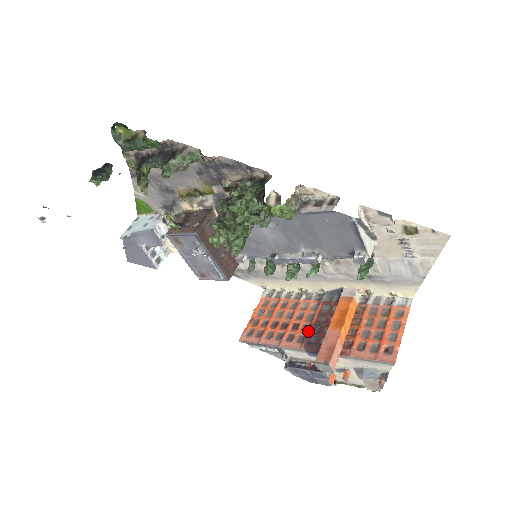
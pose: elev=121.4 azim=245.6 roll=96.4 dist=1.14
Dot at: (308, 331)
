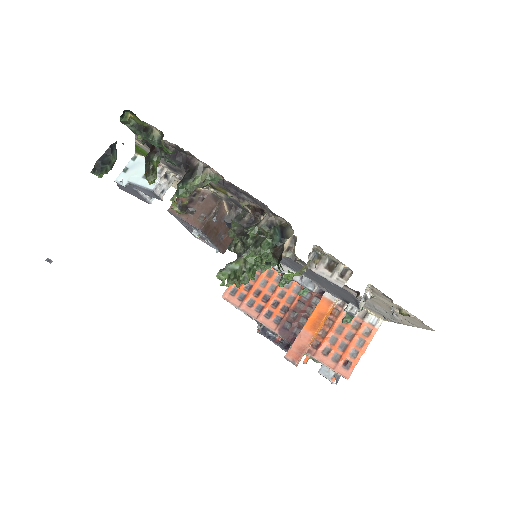
Dot at: (285, 315)
